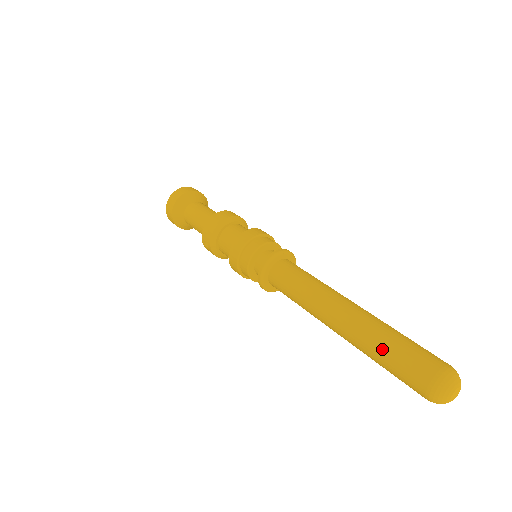
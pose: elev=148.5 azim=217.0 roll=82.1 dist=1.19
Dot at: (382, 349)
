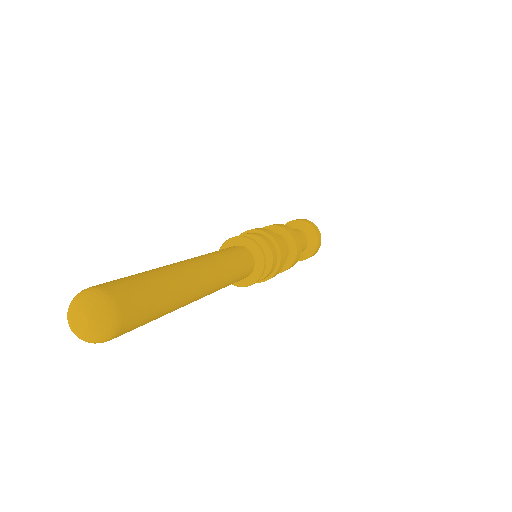
Dot at: occluded
